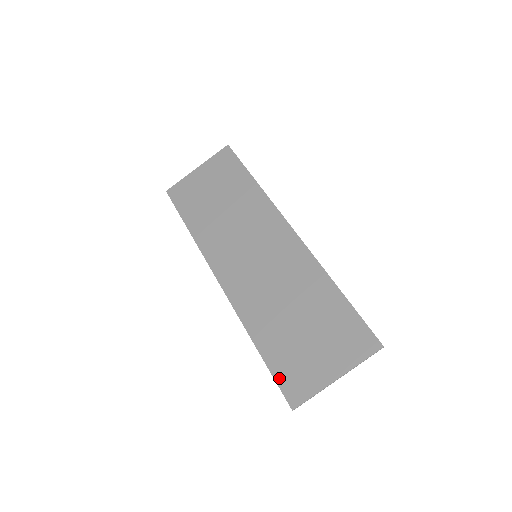
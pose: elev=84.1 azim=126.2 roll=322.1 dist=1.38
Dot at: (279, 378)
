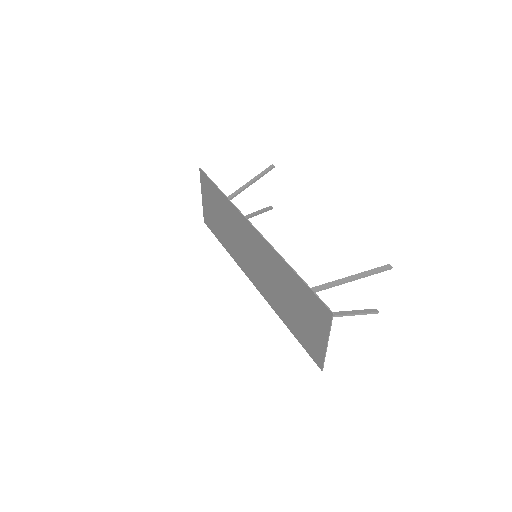
Dot at: (306, 349)
